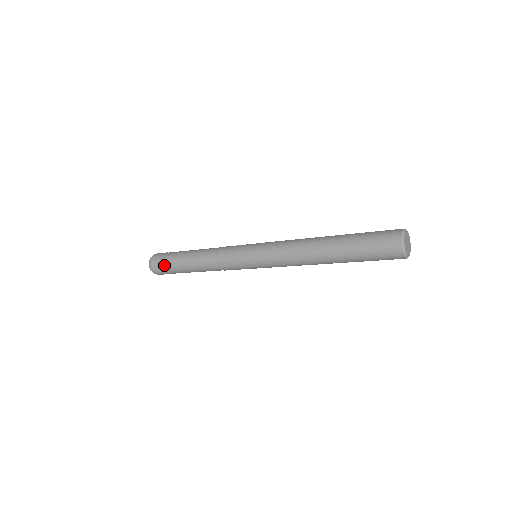
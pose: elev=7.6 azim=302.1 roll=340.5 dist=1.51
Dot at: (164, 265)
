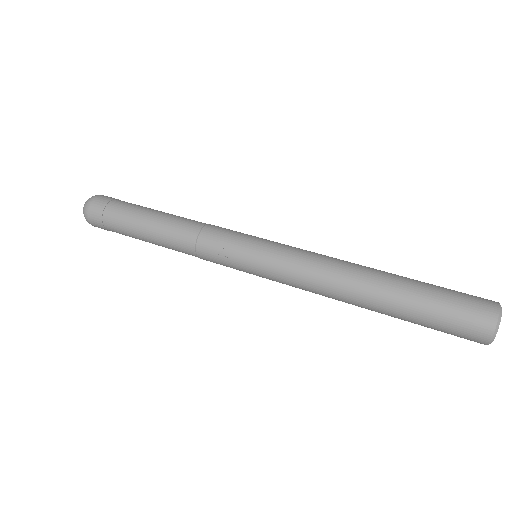
Dot at: occluded
